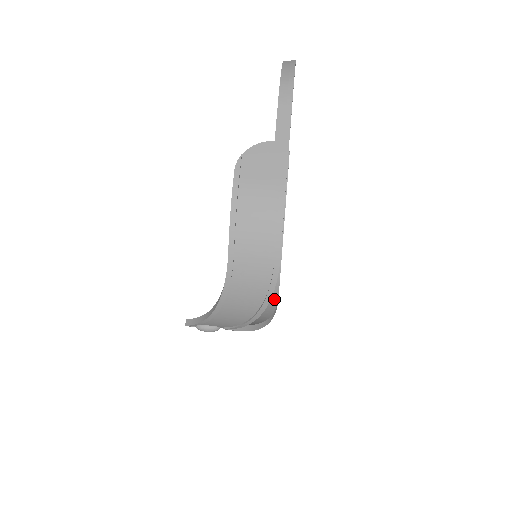
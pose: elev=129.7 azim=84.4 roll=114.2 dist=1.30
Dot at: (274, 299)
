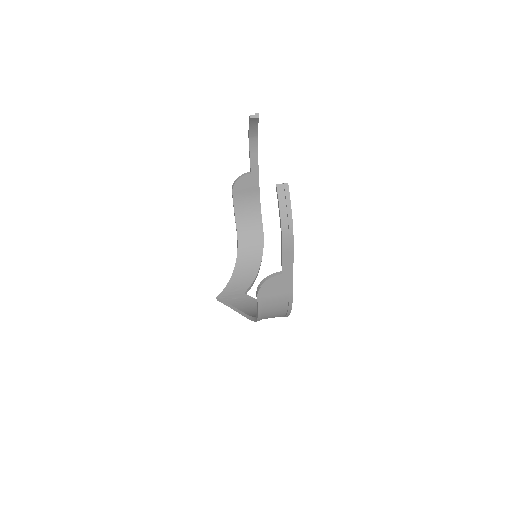
Dot at: (260, 232)
